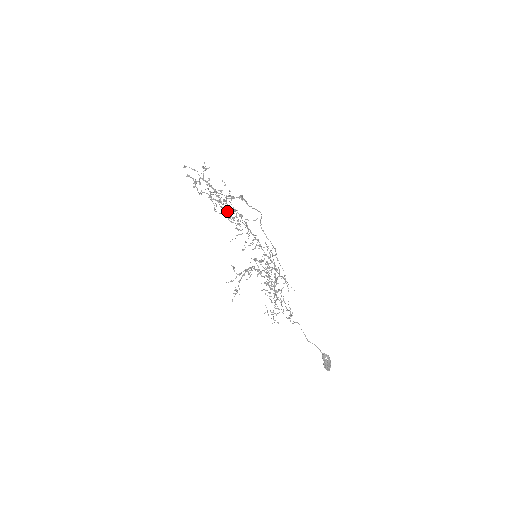
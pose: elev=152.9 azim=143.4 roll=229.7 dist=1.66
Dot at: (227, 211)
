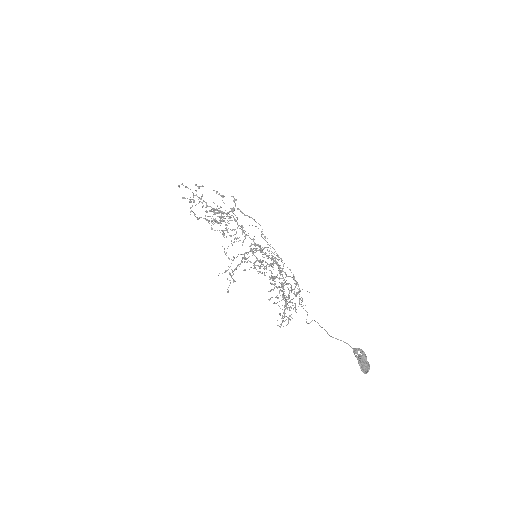
Dot at: occluded
